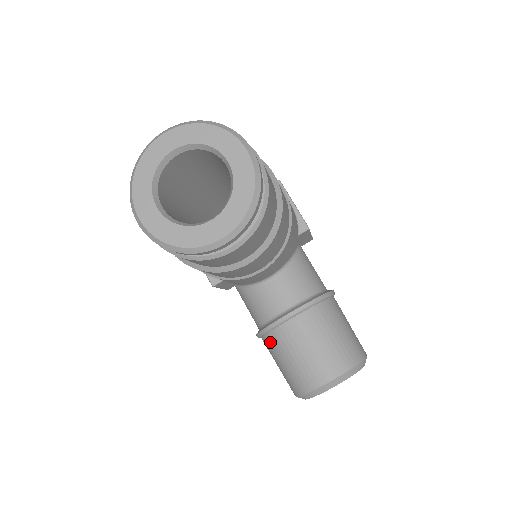
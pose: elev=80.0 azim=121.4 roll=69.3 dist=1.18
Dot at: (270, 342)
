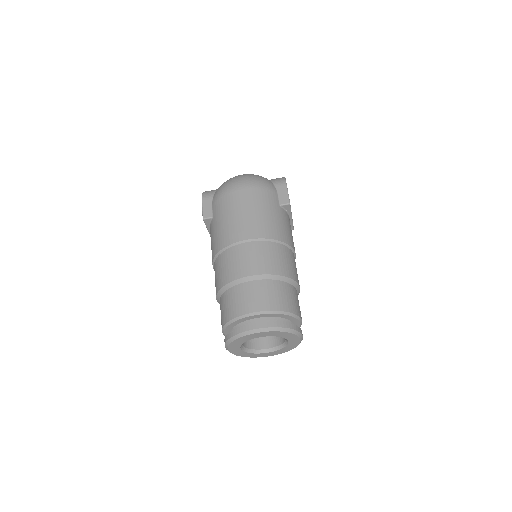
Dot at: occluded
